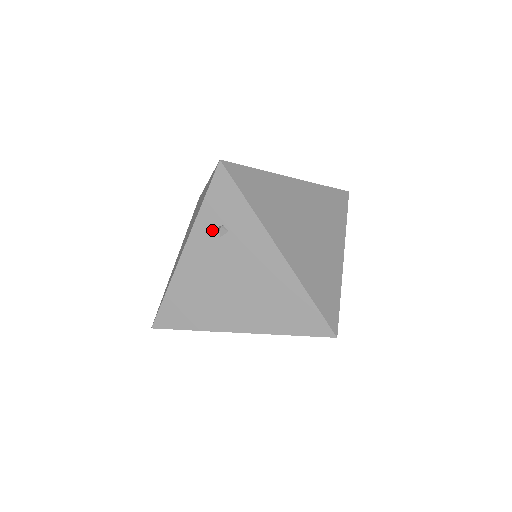
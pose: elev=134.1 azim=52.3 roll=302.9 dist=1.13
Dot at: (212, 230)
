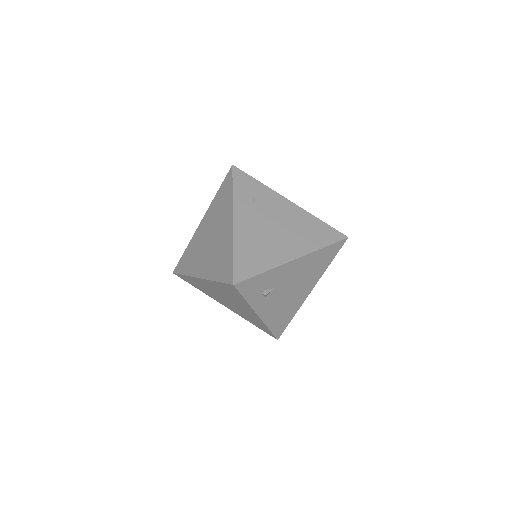
Dot at: (246, 201)
